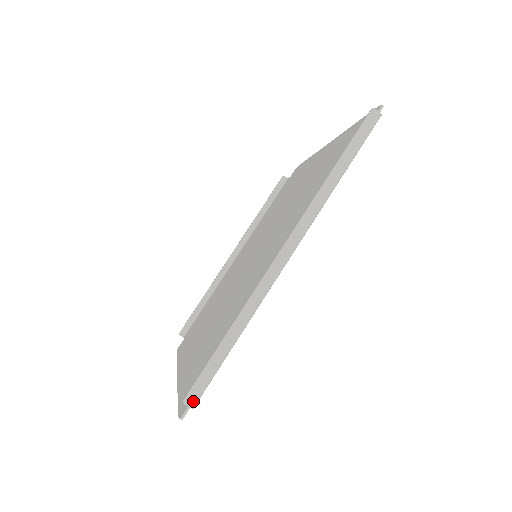
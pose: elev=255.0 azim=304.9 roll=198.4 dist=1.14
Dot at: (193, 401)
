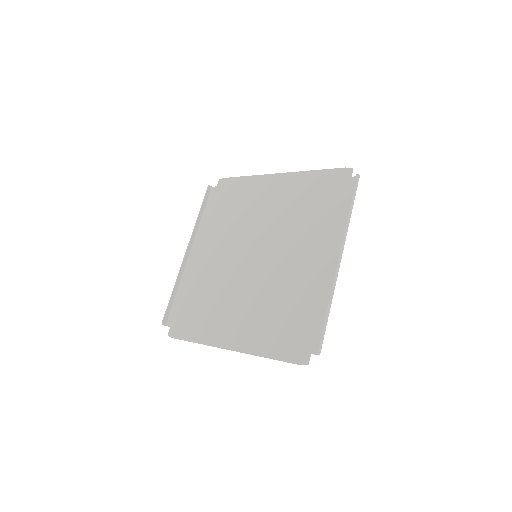
Dot at: (320, 351)
